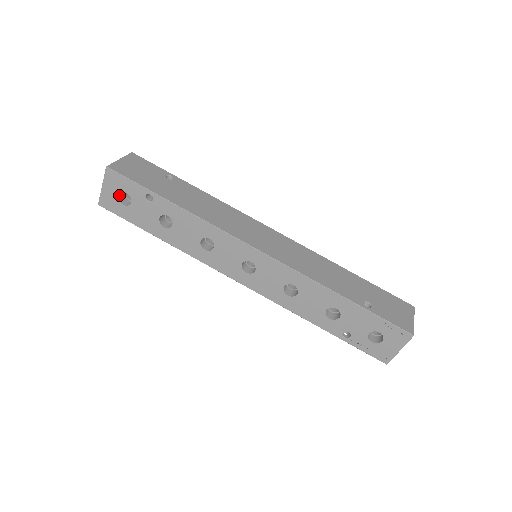
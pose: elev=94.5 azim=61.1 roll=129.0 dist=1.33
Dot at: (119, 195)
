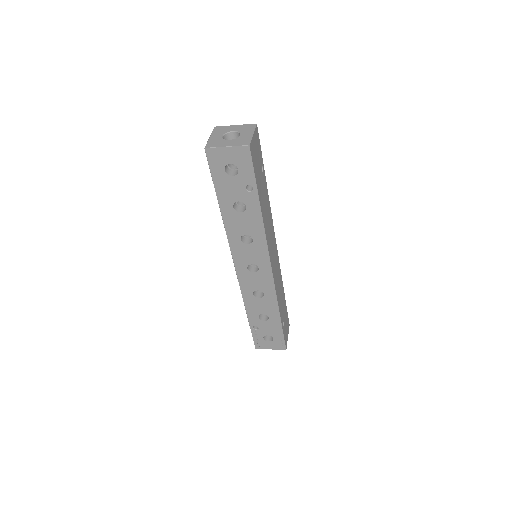
Dot at: (230, 163)
